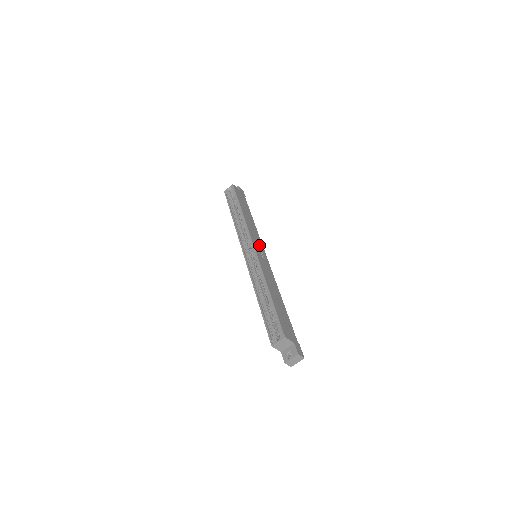
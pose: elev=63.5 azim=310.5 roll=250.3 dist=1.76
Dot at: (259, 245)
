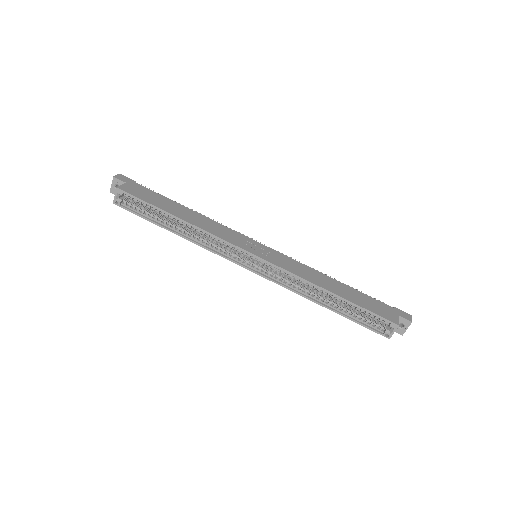
Dot at: (246, 242)
